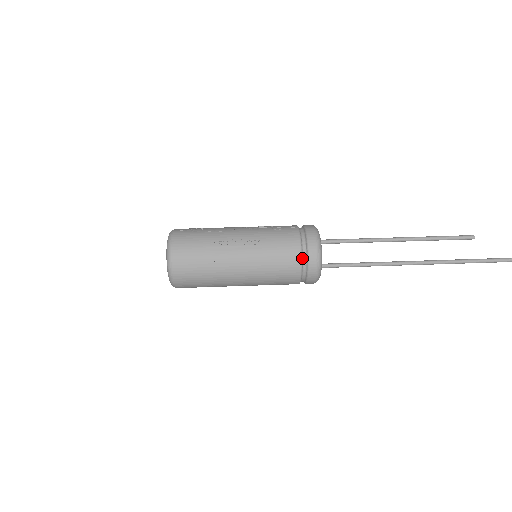
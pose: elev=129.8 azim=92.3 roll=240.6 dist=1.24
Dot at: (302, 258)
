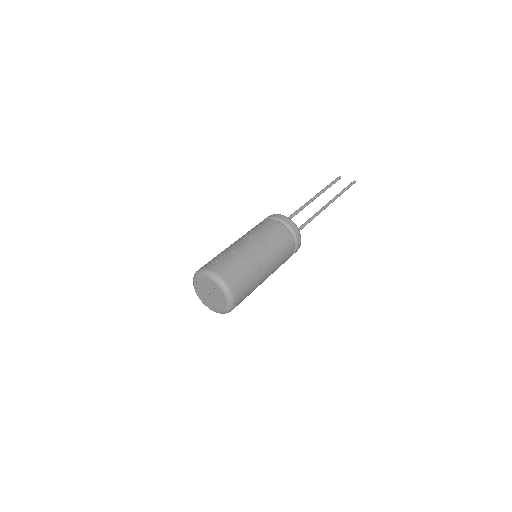
Dot at: (292, 238)
